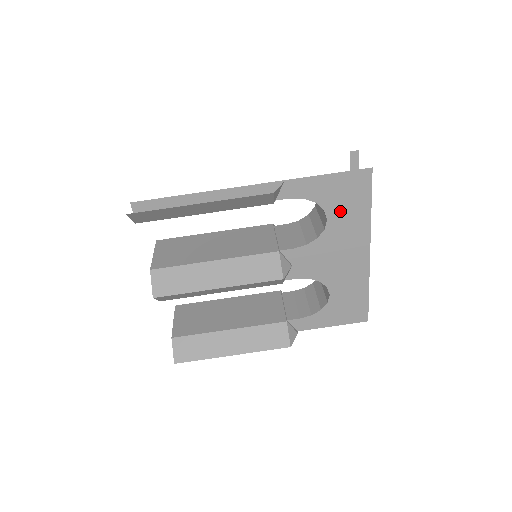
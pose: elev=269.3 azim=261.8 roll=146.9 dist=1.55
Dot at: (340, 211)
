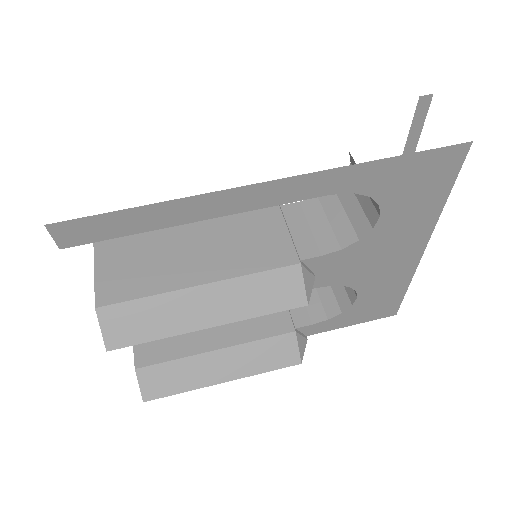
Dot at: (402, 204)
